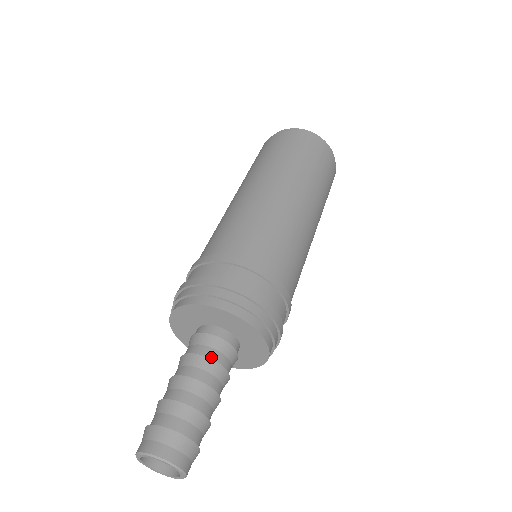
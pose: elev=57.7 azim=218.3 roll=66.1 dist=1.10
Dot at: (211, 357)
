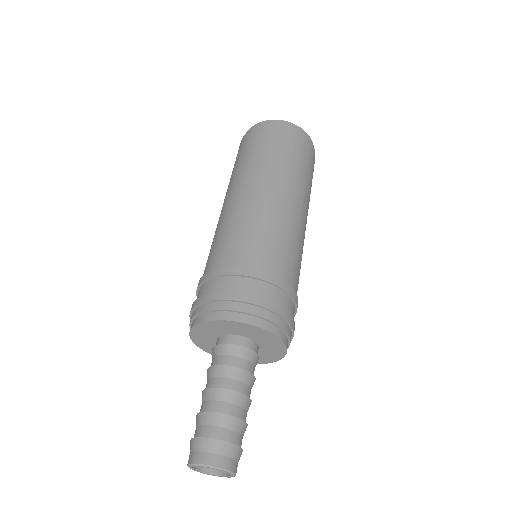
Dot at: (245, 368)
